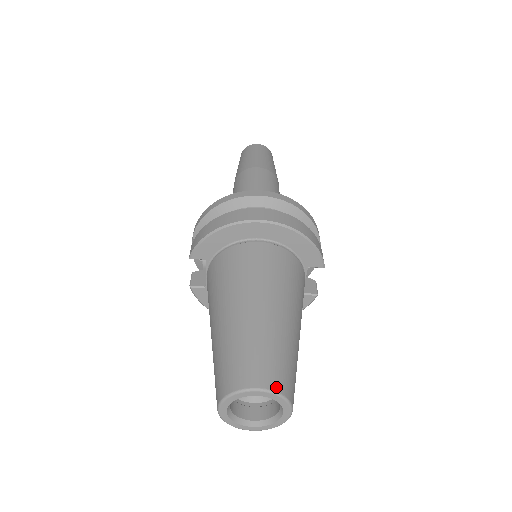
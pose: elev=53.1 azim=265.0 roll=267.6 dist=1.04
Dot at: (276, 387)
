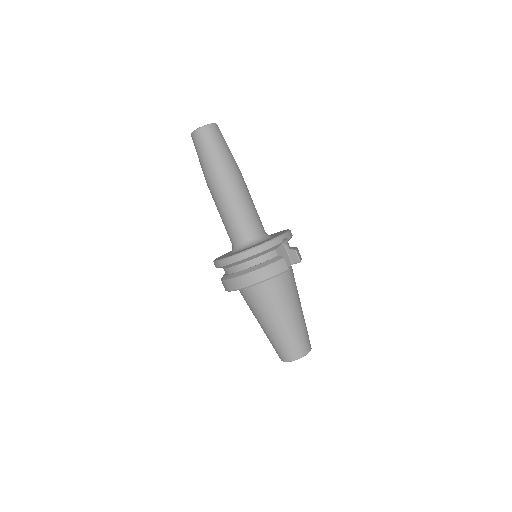
Dot at: (294, 358)
